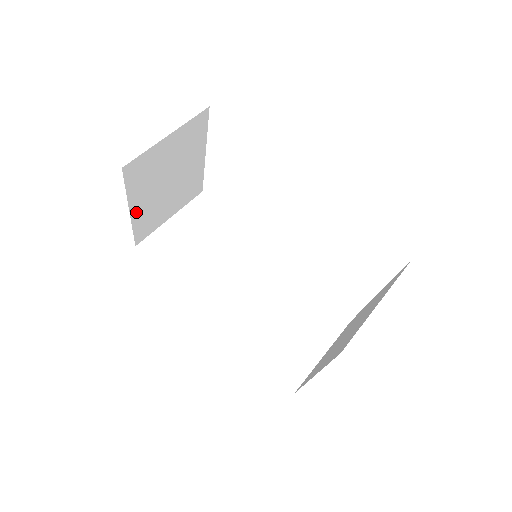
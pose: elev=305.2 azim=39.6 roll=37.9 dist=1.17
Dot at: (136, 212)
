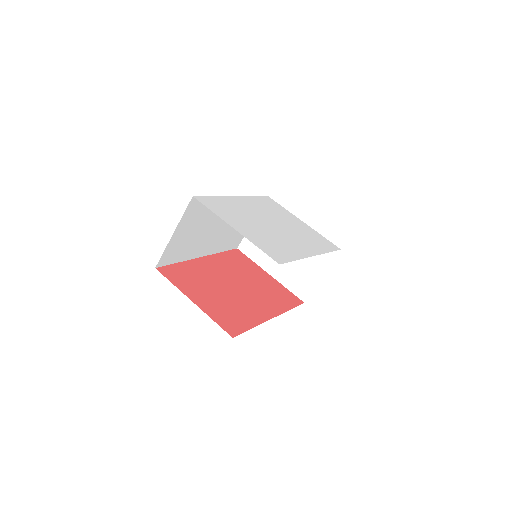
Dot at: occluded
